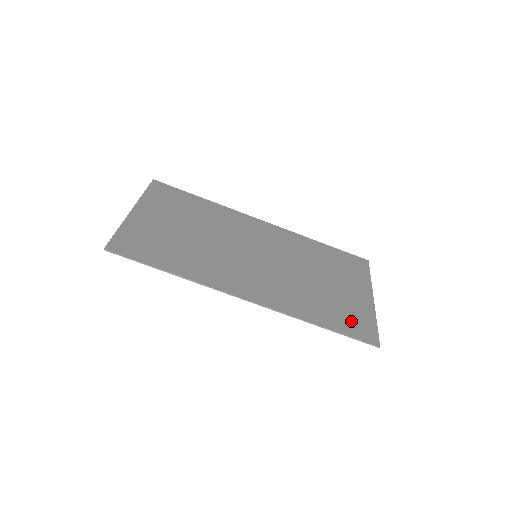
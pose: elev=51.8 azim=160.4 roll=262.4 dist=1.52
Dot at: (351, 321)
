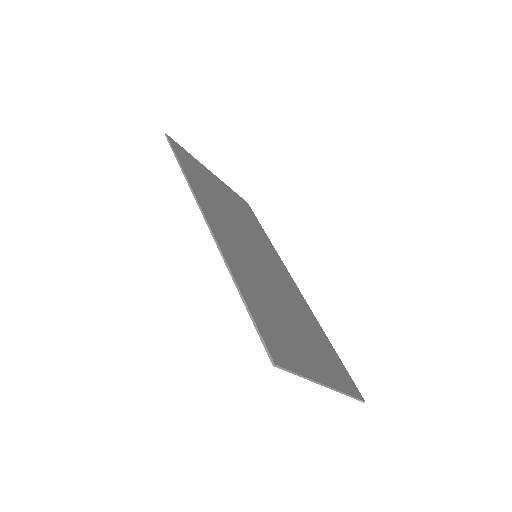
Dot at: (275, 334)
